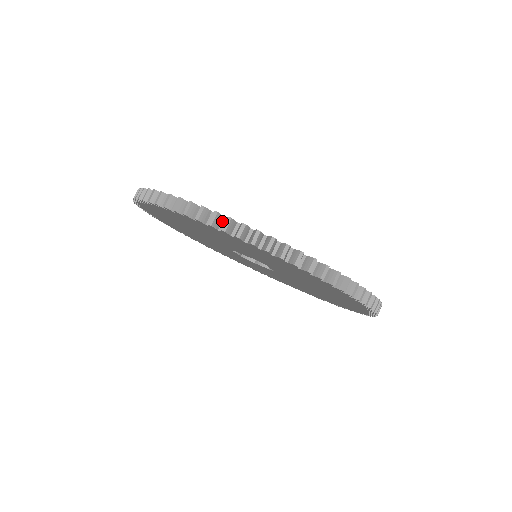
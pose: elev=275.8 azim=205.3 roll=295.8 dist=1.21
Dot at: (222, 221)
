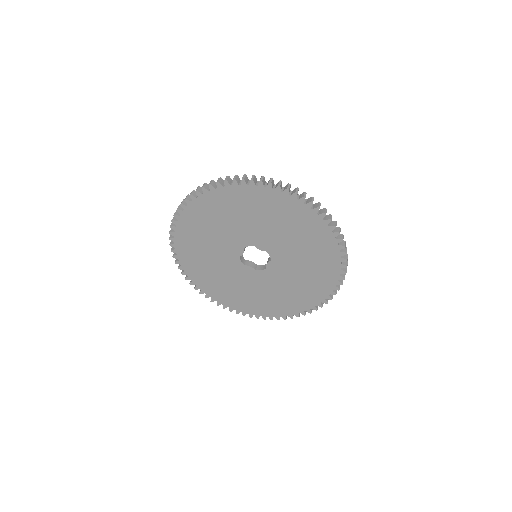
Dot at: occluded
